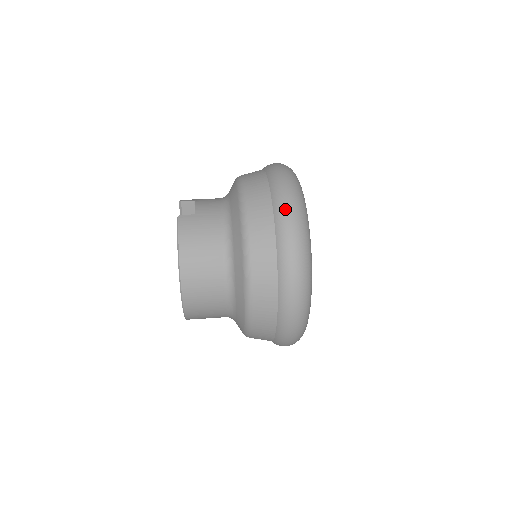
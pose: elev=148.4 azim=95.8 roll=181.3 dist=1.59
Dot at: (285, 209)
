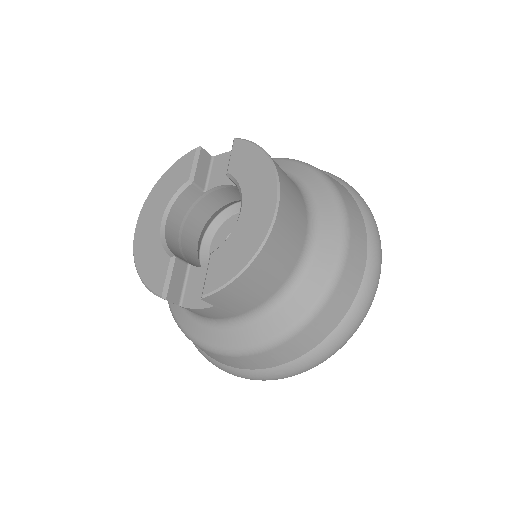
Dot at: occluded
